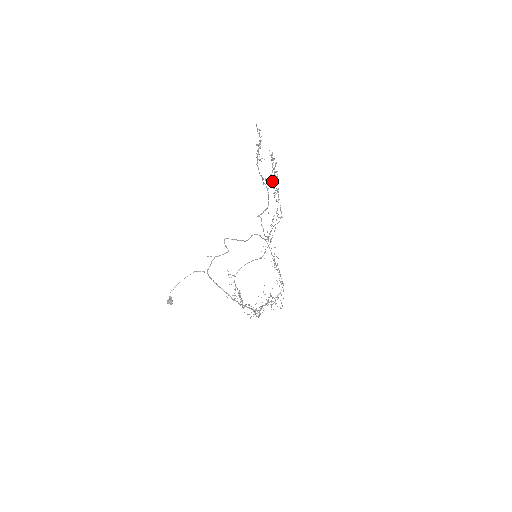
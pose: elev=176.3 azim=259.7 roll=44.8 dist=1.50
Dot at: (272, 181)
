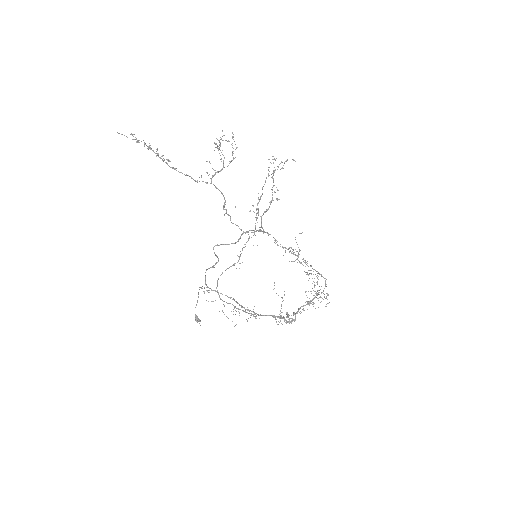
Dot at: (218, 171)
